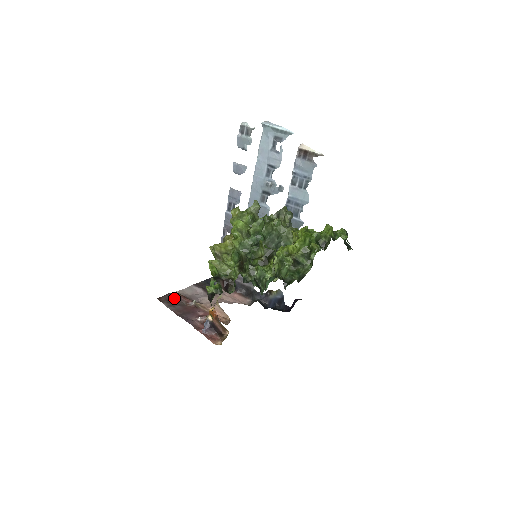
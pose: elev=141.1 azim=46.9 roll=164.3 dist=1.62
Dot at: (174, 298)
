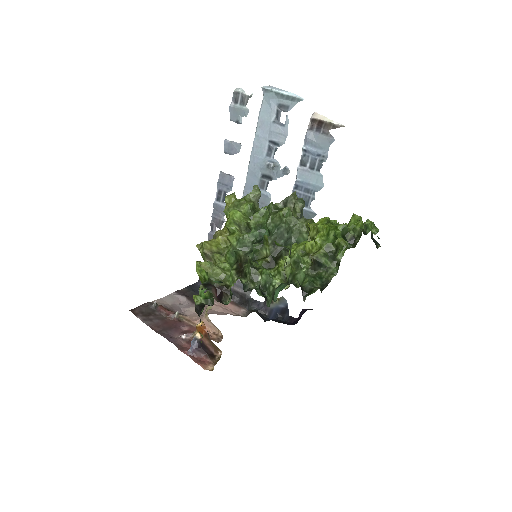
Dot at: (151, 309)
